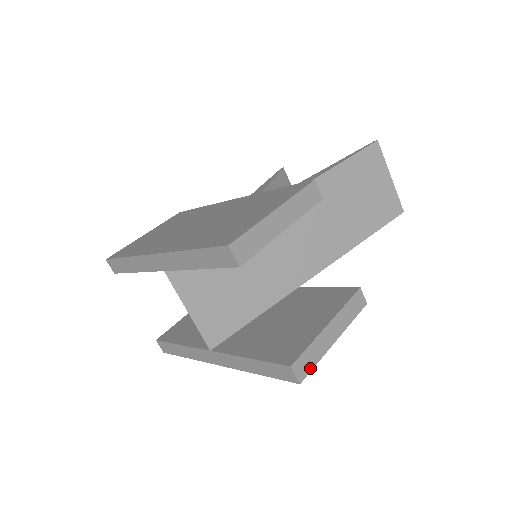
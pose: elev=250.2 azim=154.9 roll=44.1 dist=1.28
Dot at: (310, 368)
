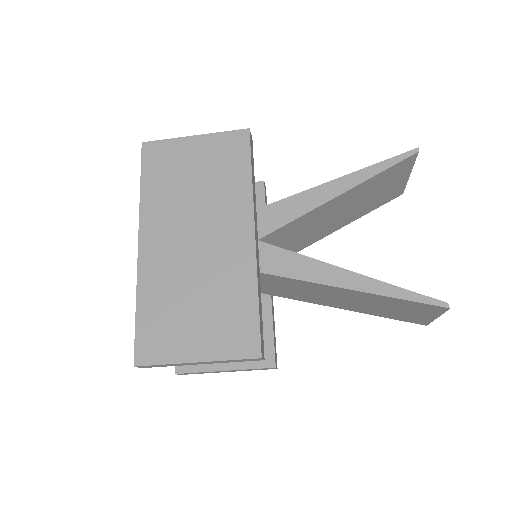
Dot at: occluded
